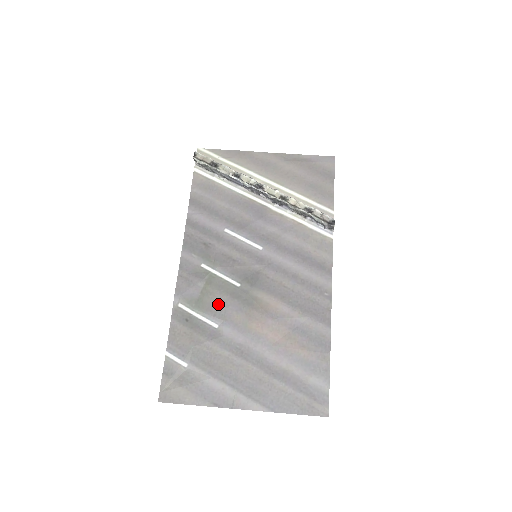
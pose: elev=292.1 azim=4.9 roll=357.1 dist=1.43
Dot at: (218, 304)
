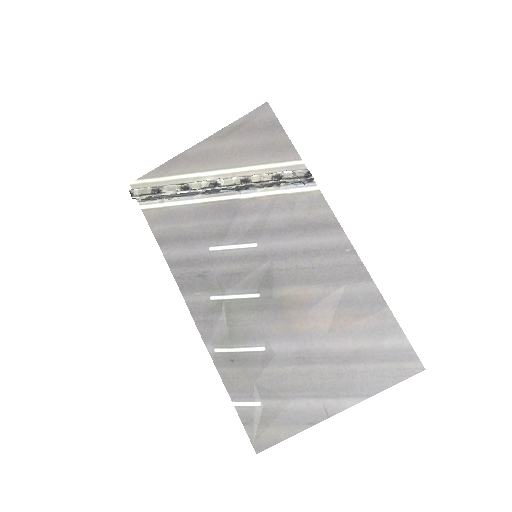
Dot at: (251, 327)
